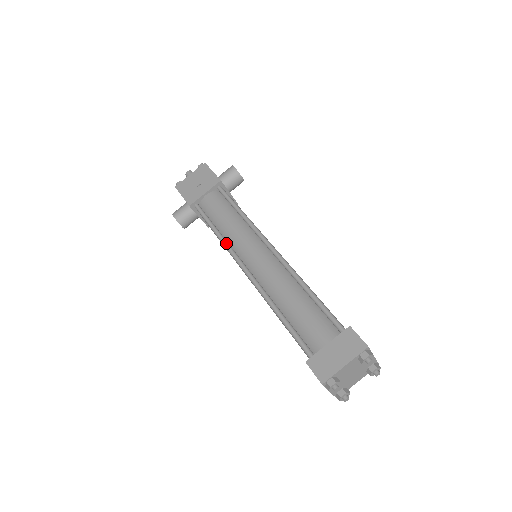
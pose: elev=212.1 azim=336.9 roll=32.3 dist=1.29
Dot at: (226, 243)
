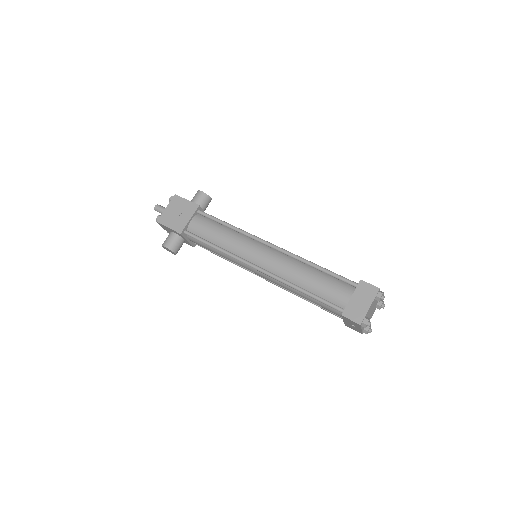
Dot at: (231, 253)
